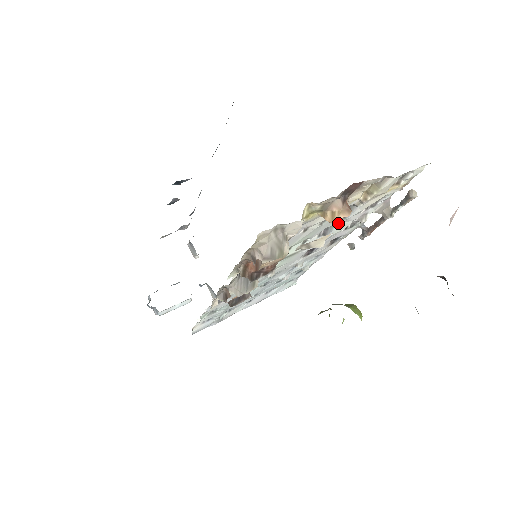
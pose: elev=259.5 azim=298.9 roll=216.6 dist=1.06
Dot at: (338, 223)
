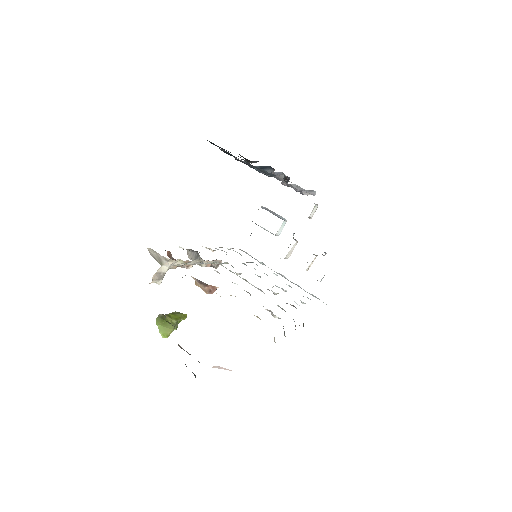
Dot at: occluded
